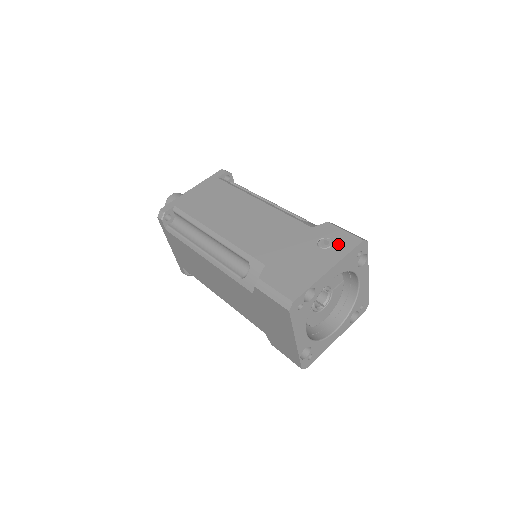
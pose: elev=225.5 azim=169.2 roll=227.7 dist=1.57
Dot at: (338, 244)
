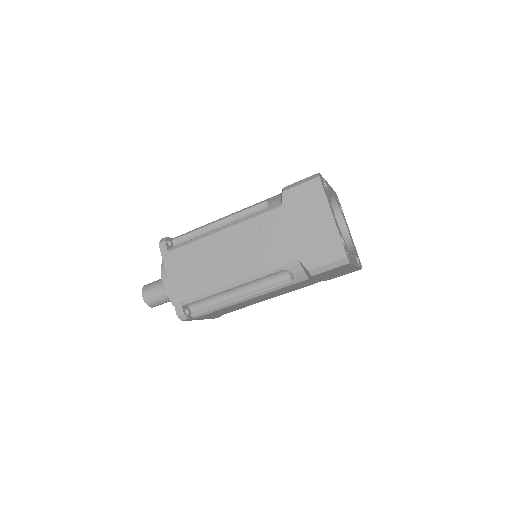
Dot at: occluded
